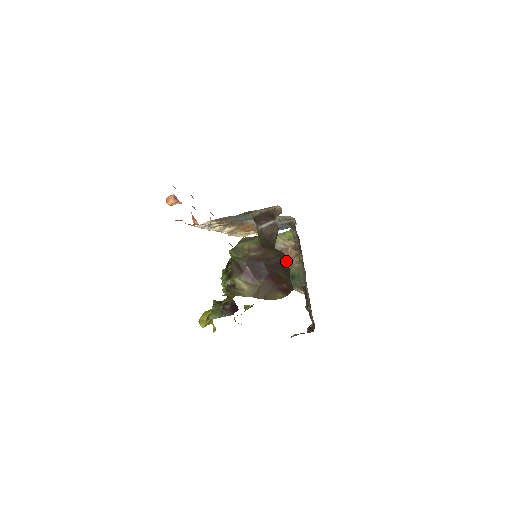
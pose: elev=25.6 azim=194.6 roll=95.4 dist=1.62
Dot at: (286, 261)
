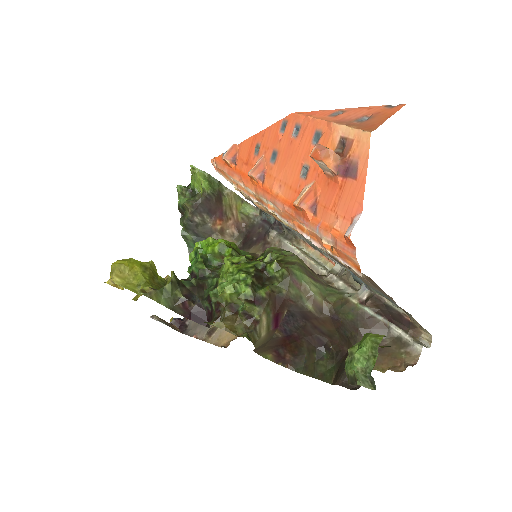
Dot at: (329, 347)
